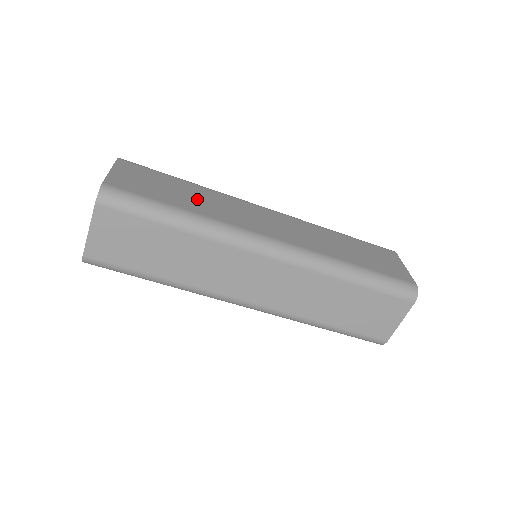
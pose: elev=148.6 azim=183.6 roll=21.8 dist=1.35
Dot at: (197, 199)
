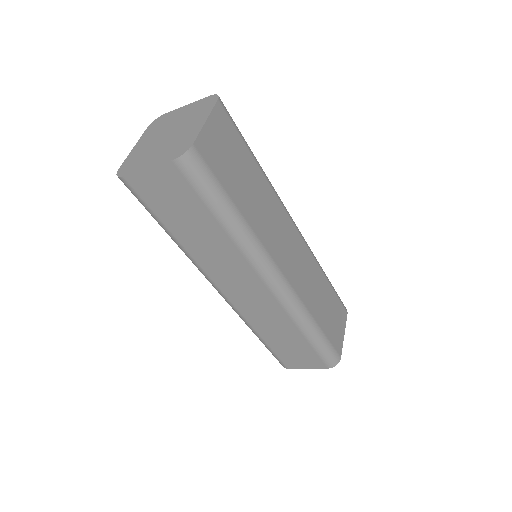
Dot at: (254, 197)
